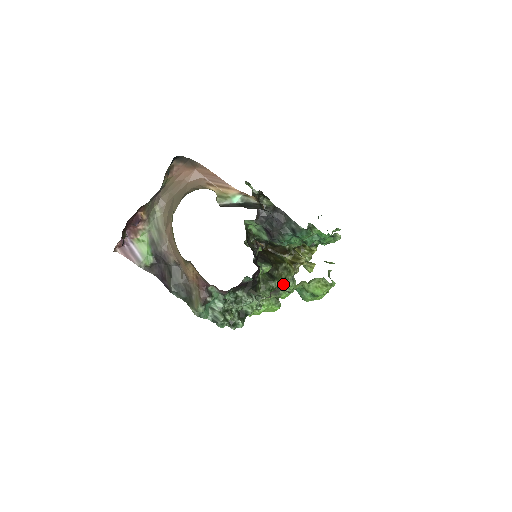
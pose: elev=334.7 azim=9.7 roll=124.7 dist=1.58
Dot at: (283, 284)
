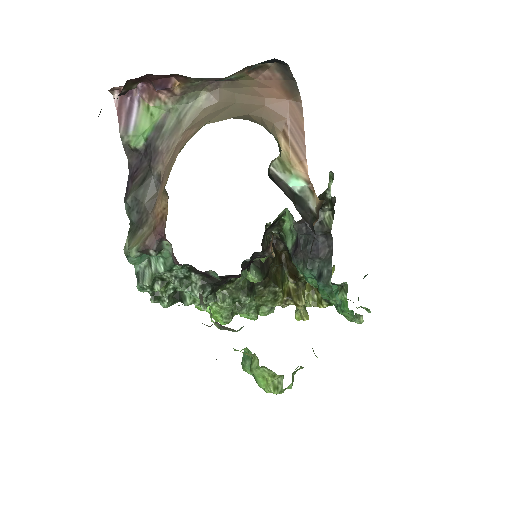
Dot at: (255, 305)
